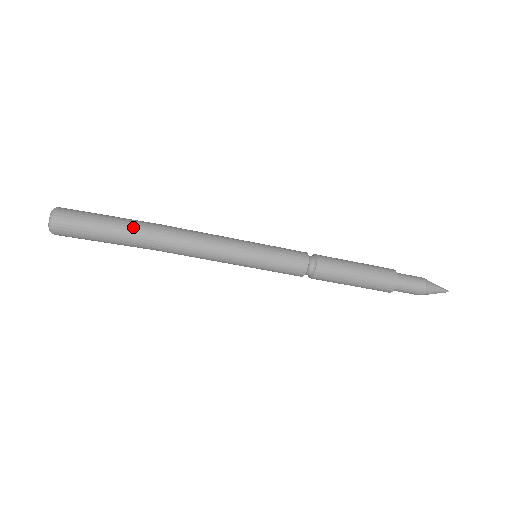
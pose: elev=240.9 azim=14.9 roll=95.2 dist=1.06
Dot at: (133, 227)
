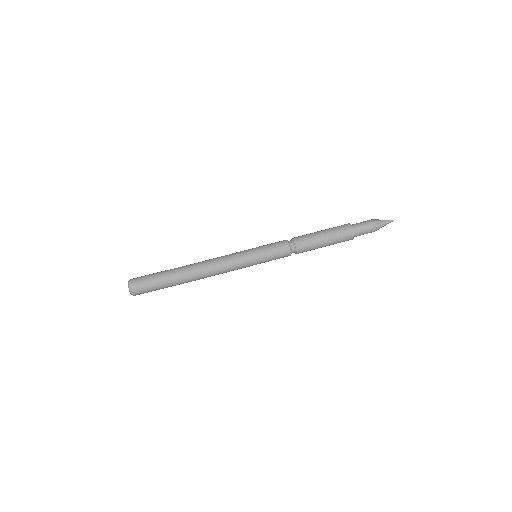
Dot at: (175, 269)
